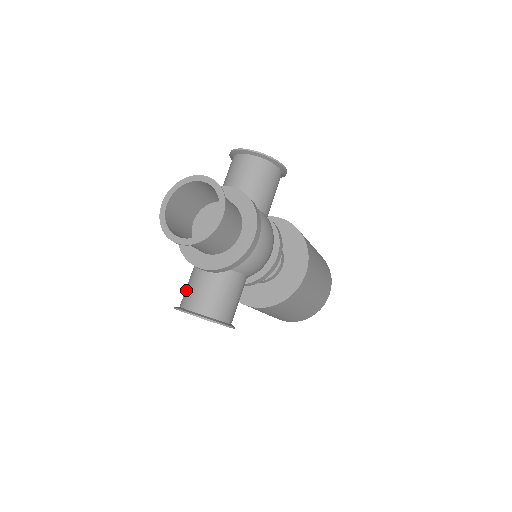
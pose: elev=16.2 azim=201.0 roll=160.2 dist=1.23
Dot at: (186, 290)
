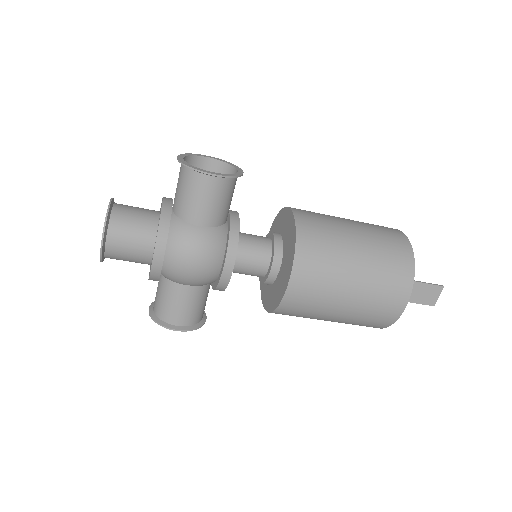
Dot at: occluded
